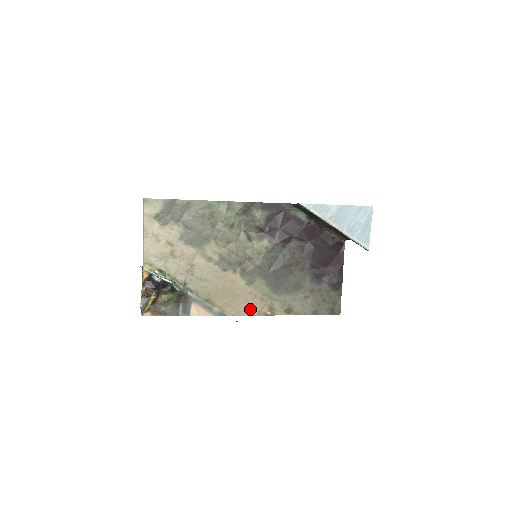
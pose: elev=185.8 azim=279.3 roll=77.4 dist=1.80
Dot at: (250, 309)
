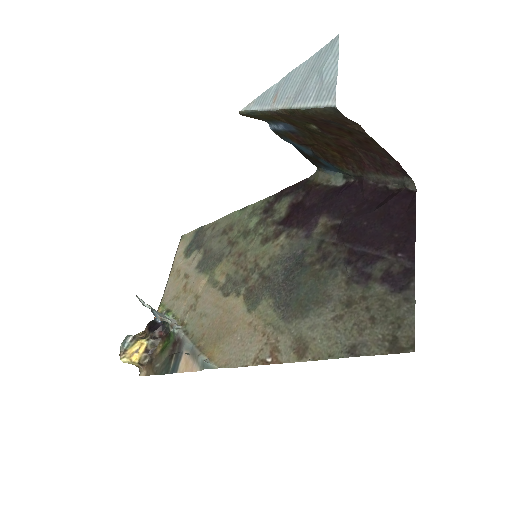
Dot at: (245, 355)
